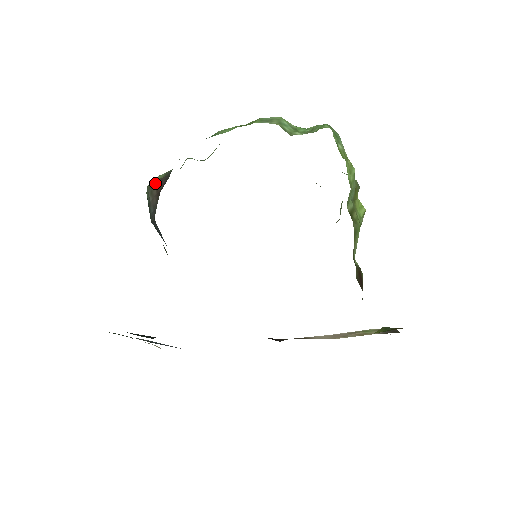
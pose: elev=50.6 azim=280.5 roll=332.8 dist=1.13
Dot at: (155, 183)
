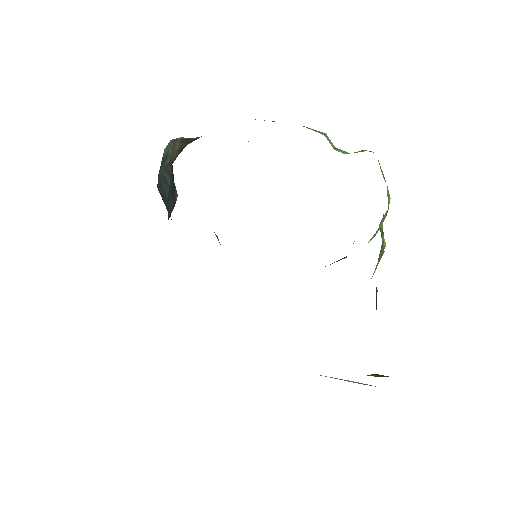
Dot at: (181, 139)
